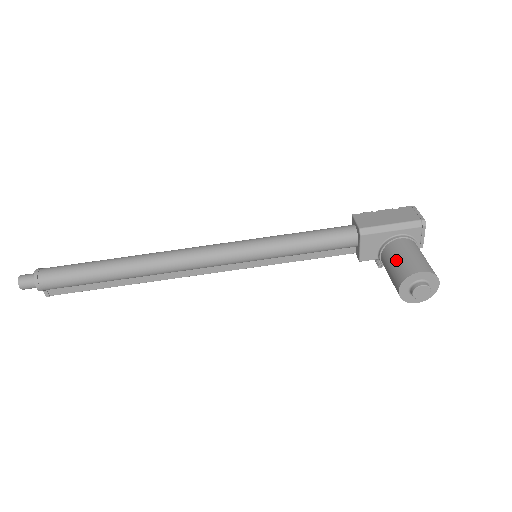
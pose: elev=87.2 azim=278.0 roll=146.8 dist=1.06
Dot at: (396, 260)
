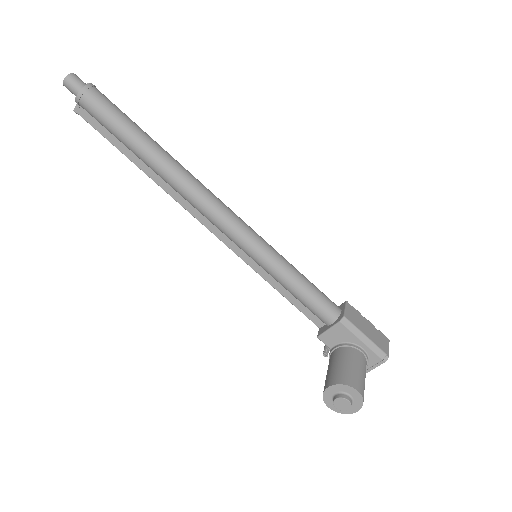
Dot at: (347, 364)
